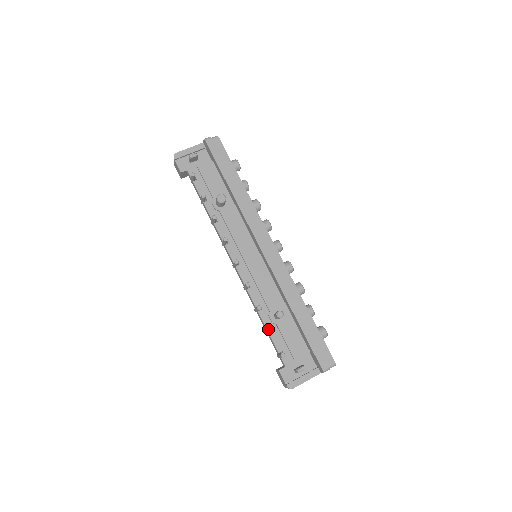
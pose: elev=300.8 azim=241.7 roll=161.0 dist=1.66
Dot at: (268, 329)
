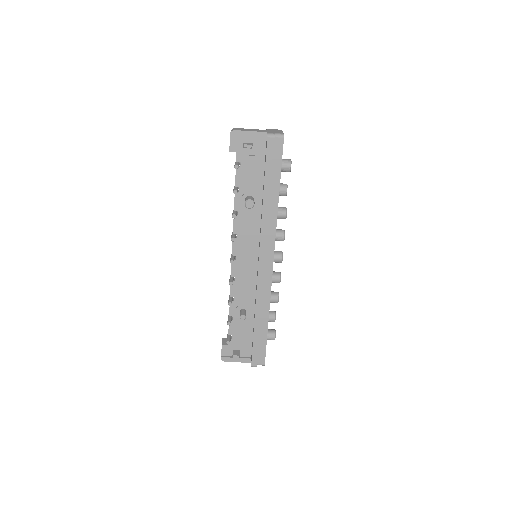
Dot at: occluded
